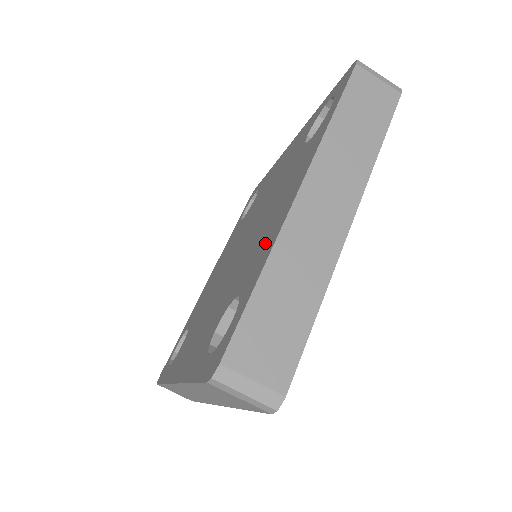
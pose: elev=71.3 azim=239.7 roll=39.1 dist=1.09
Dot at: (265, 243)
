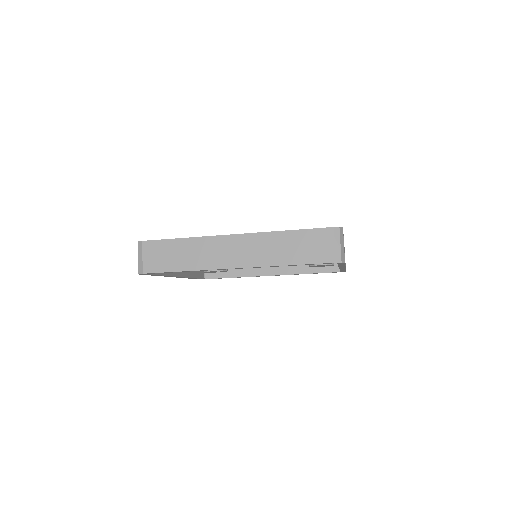
Dot at: occluded
